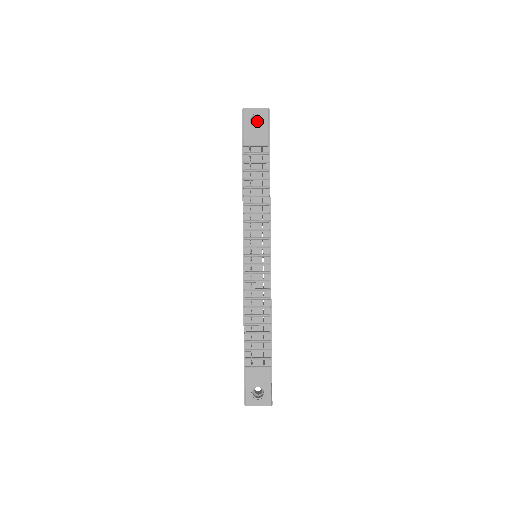
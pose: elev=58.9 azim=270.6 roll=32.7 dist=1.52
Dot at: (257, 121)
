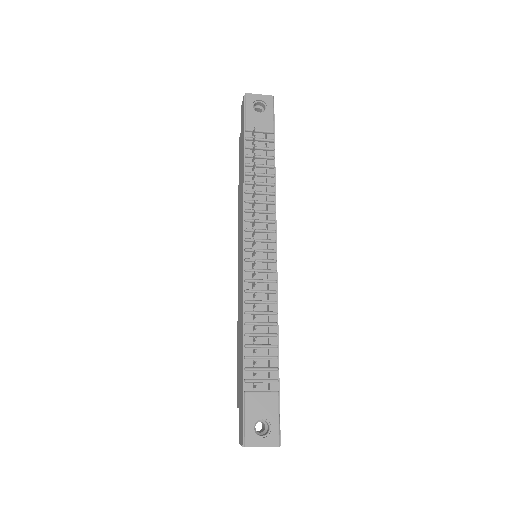
Dot at: (259, 111)
